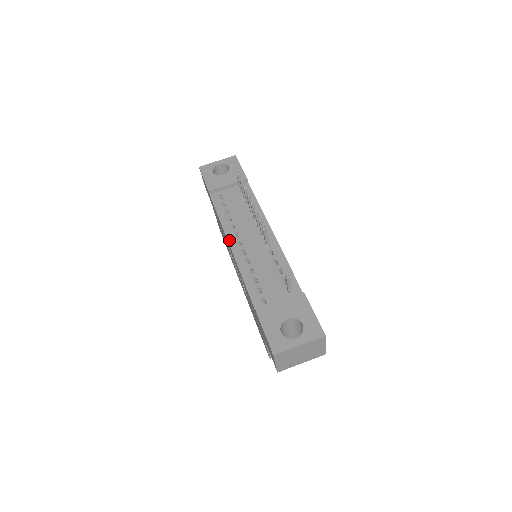
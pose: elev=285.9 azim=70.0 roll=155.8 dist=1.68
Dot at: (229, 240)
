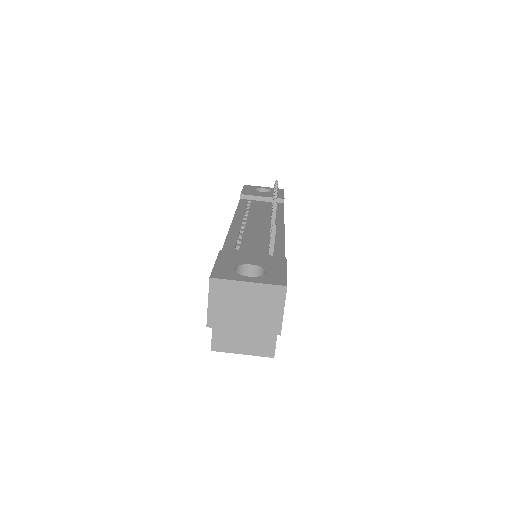
Dot at: (234, 219)
